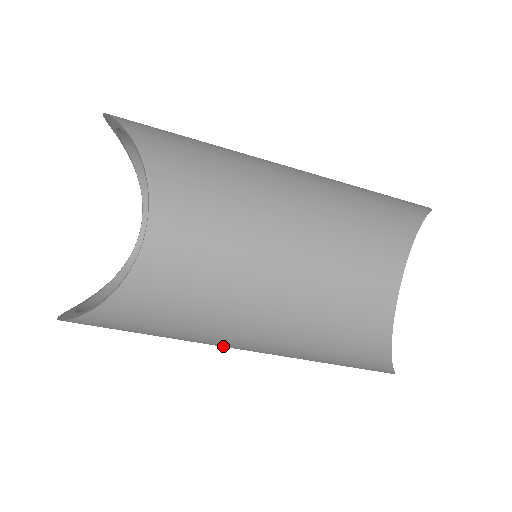
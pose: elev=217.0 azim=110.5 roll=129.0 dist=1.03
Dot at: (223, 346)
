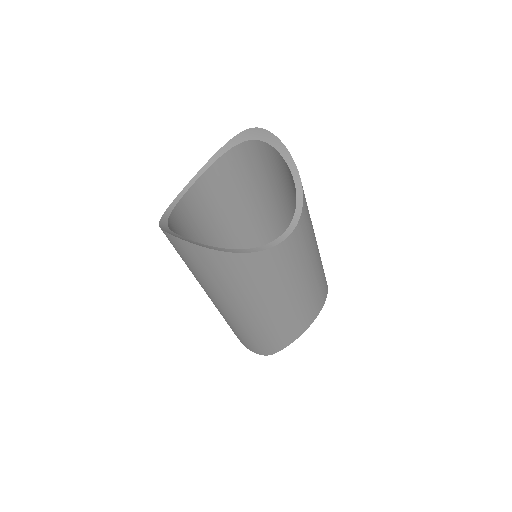
Dot at: (233, 304)
